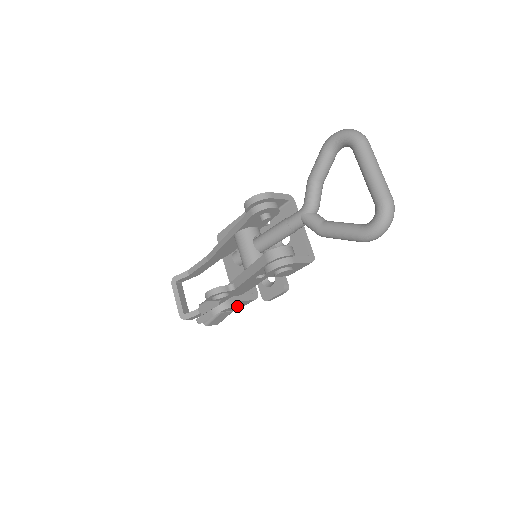
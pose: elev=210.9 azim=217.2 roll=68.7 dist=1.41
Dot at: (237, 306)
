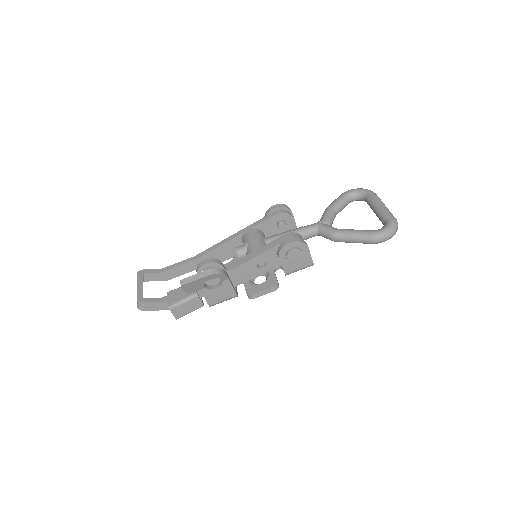
Dot at: (218, 294)
